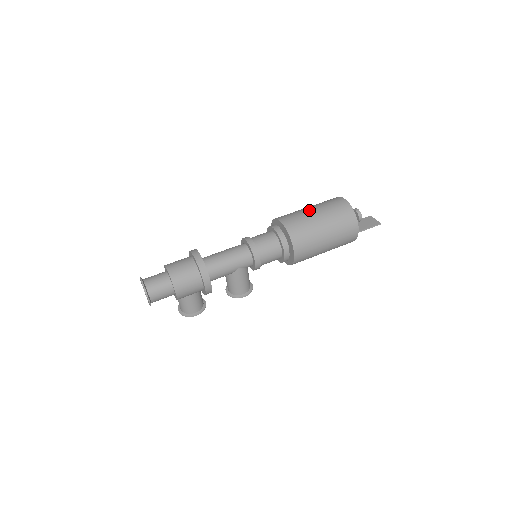
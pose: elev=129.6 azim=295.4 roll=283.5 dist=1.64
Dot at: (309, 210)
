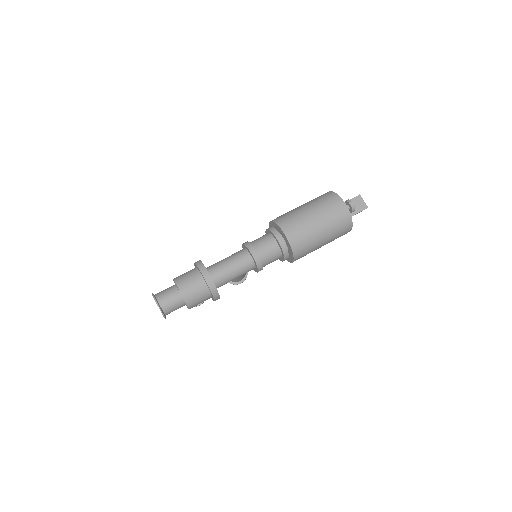
Dot at: (312, 219)
